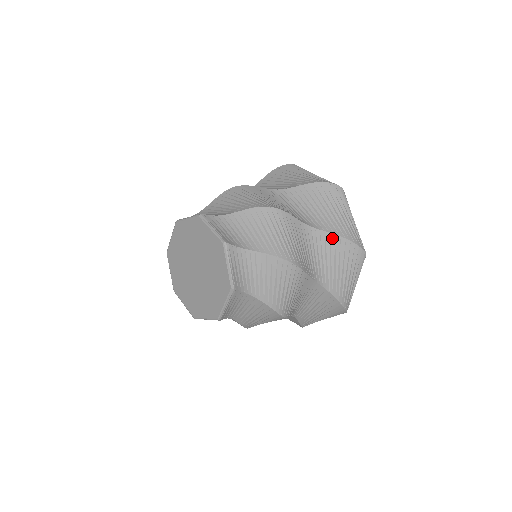
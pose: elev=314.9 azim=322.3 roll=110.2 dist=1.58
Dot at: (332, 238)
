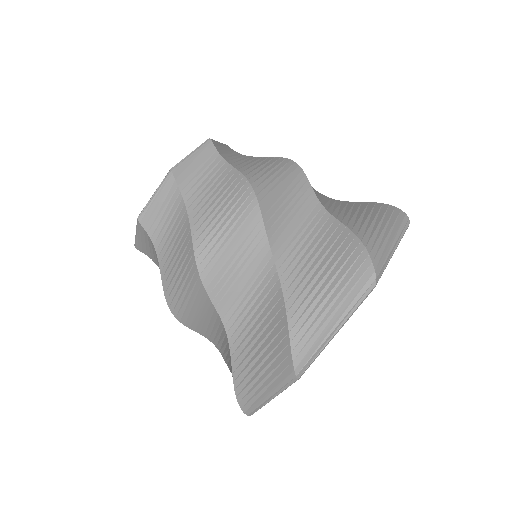
Dot at: (339, 229)
